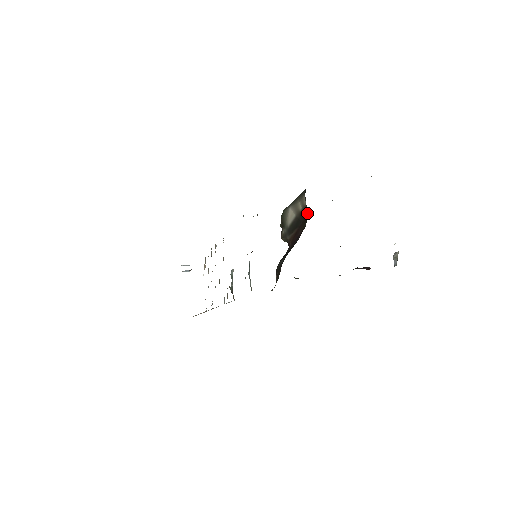
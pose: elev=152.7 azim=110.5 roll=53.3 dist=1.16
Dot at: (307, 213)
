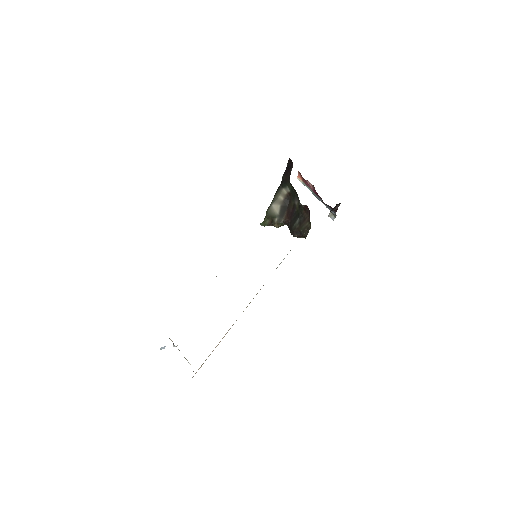
Dot at: (291, 195)
